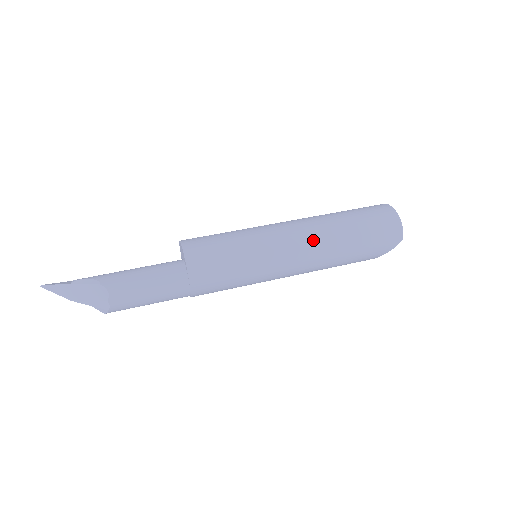
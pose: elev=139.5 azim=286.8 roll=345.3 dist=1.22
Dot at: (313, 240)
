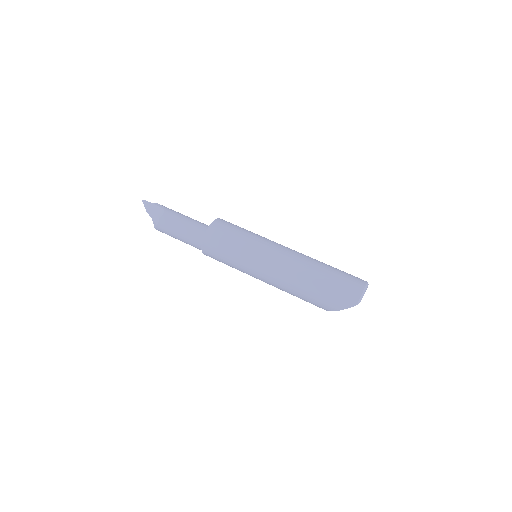
Dot at: (292, 261)
